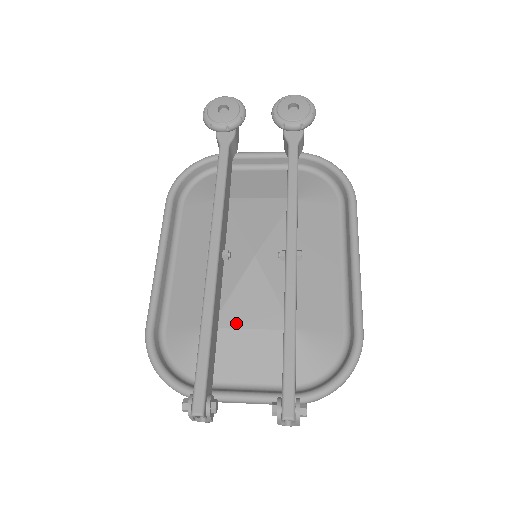
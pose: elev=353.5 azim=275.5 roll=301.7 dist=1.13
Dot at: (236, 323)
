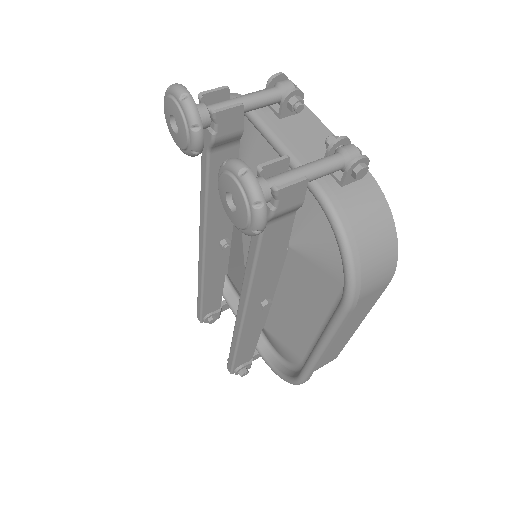
Dot at: (236, 286)
